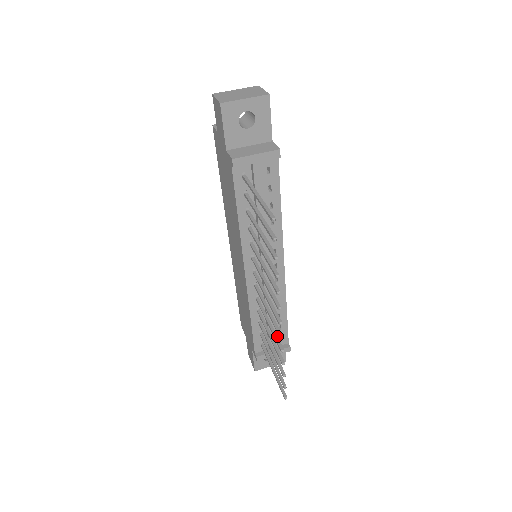
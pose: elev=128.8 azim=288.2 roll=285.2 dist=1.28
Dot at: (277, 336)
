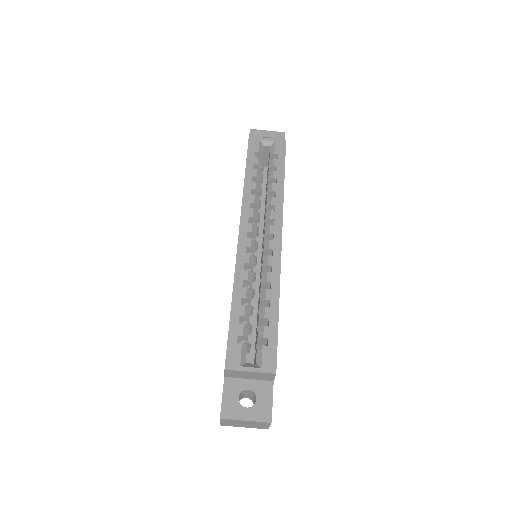
Dot at: occluded
